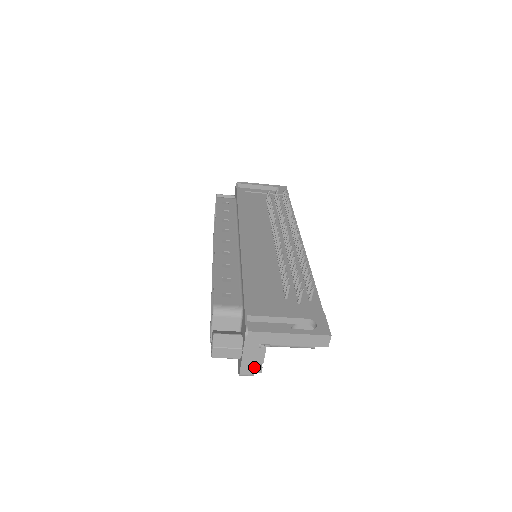
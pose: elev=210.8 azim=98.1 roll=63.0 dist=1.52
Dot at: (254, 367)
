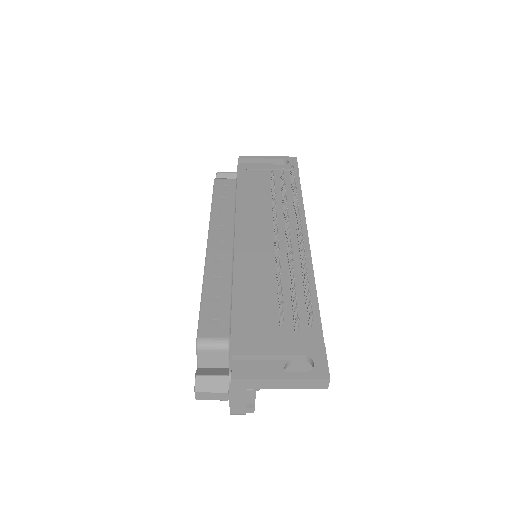
Dot at: (245, 408)
